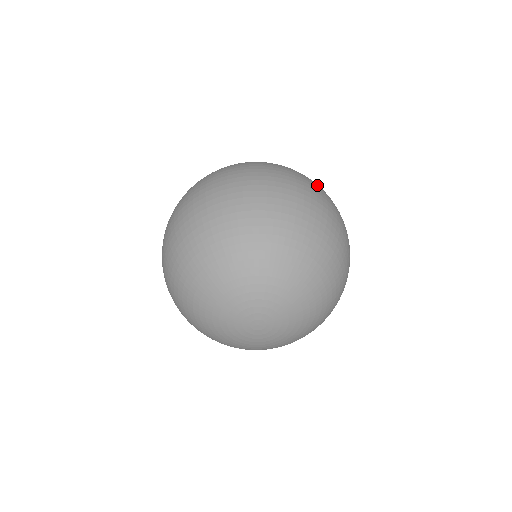
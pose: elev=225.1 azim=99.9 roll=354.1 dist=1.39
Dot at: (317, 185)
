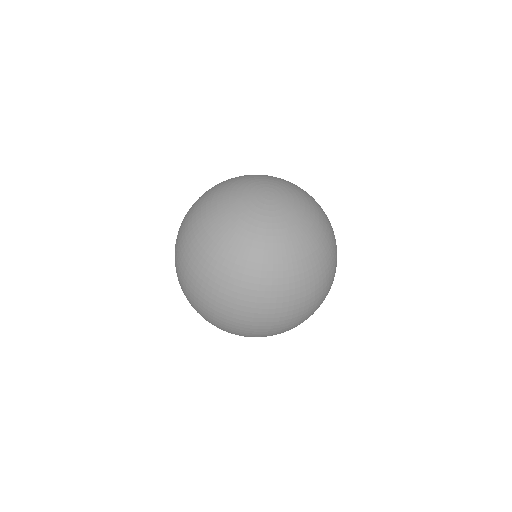
Dot at: occluded
